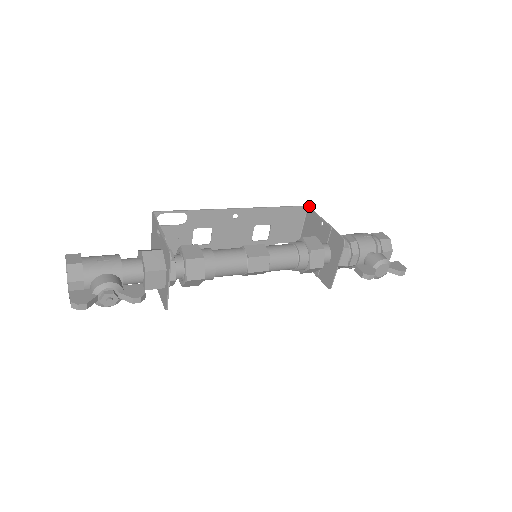
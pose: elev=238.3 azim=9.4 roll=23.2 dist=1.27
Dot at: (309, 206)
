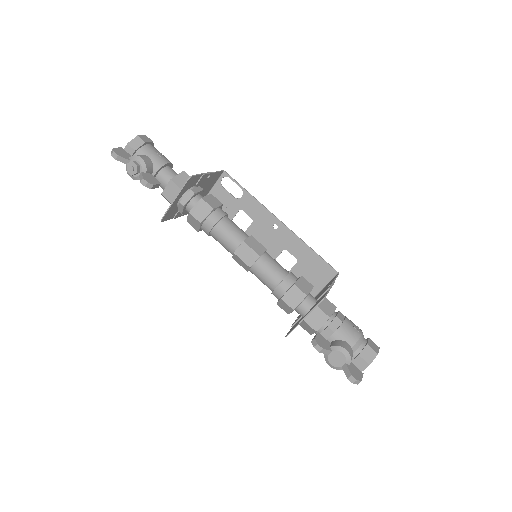
Dot at: occluded
